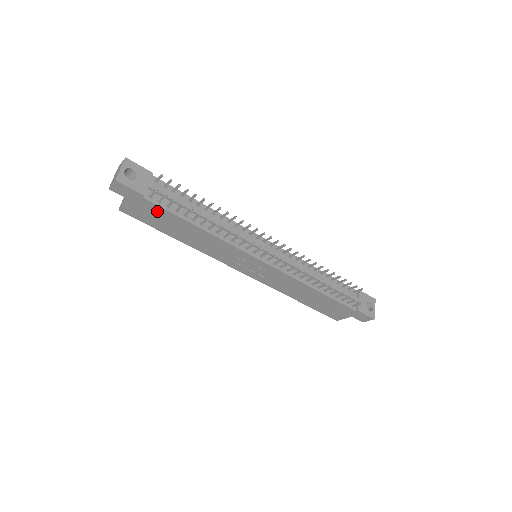
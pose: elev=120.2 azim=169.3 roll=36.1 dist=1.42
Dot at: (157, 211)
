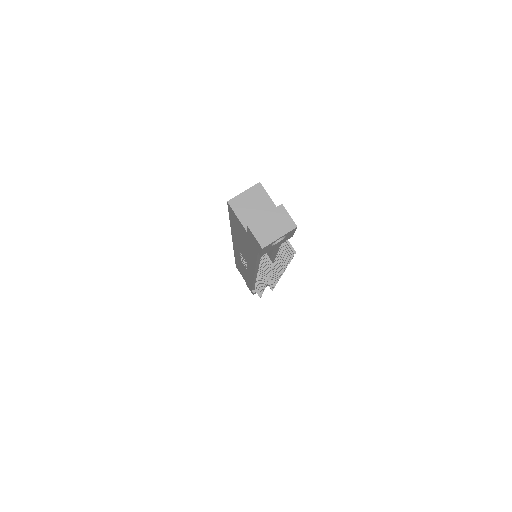
Dot at: (251, 246)
